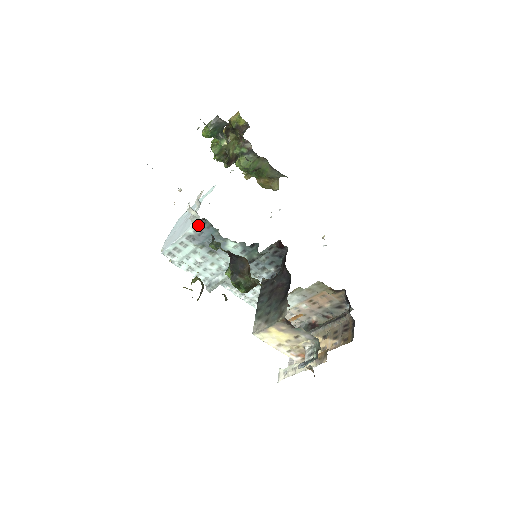
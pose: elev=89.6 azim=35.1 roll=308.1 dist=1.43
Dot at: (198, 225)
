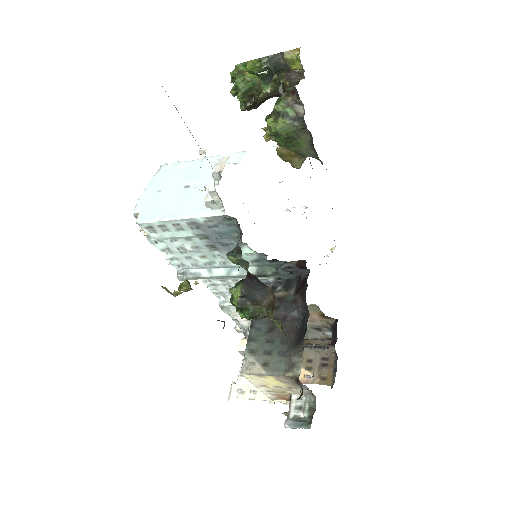
Dot at: (217, 218)
